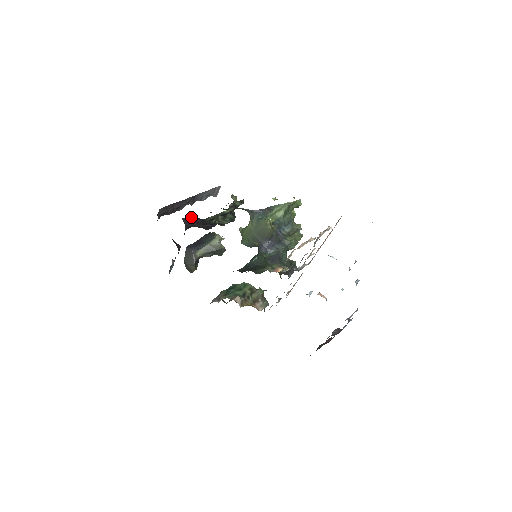
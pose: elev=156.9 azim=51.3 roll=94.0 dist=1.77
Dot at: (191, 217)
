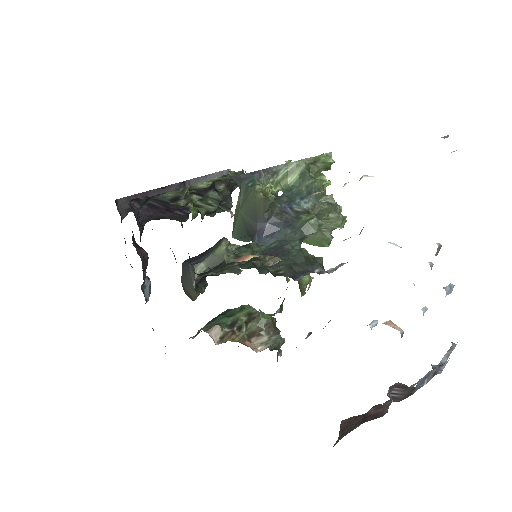
Dot at: (142, 198)
